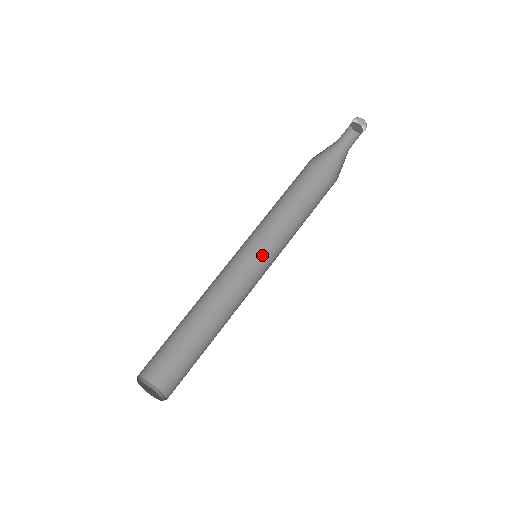
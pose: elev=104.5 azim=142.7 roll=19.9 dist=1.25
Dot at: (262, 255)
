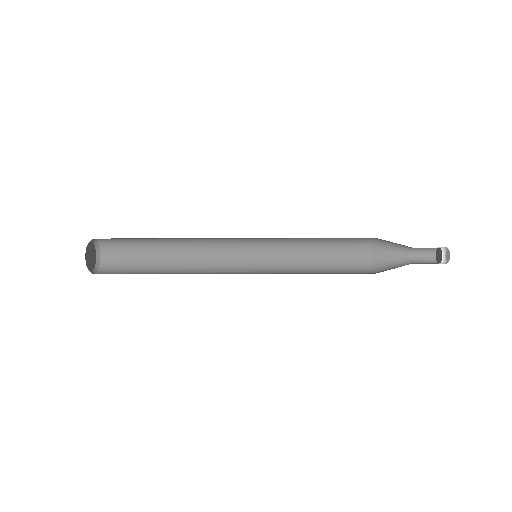
Dot at: occluded
